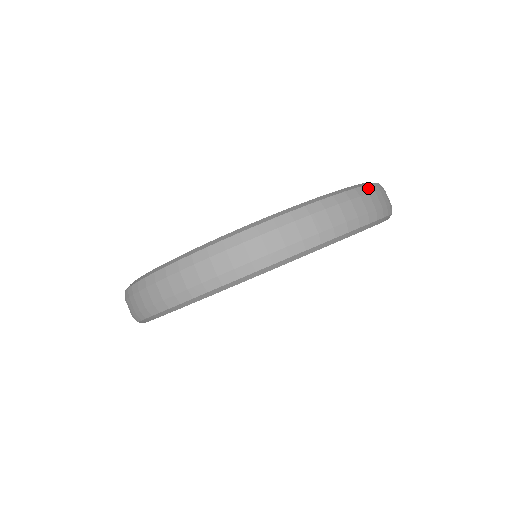
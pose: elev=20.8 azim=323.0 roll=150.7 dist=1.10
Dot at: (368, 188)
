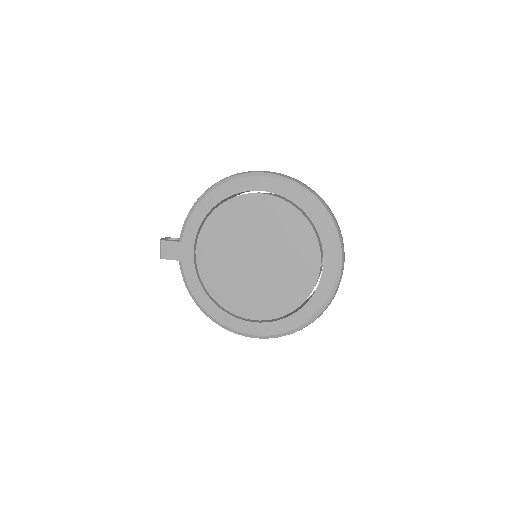
Dot at: (343, 253)
